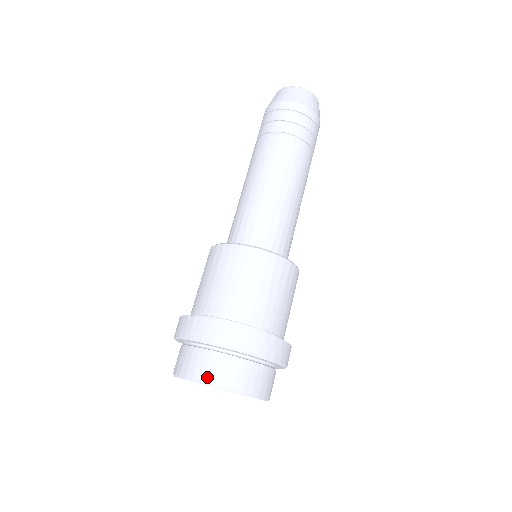
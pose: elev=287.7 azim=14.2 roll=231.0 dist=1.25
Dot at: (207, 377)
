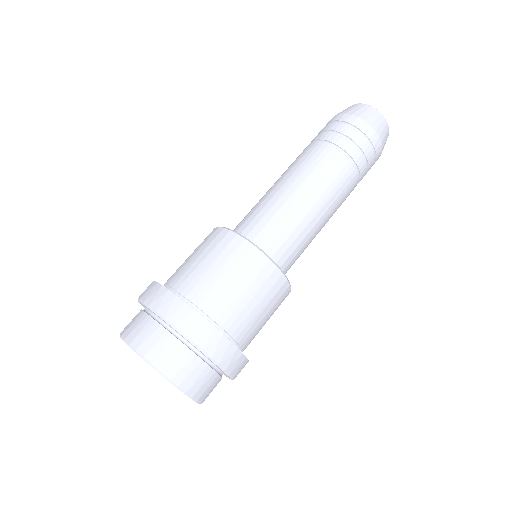
Dot at: (168, 370)
